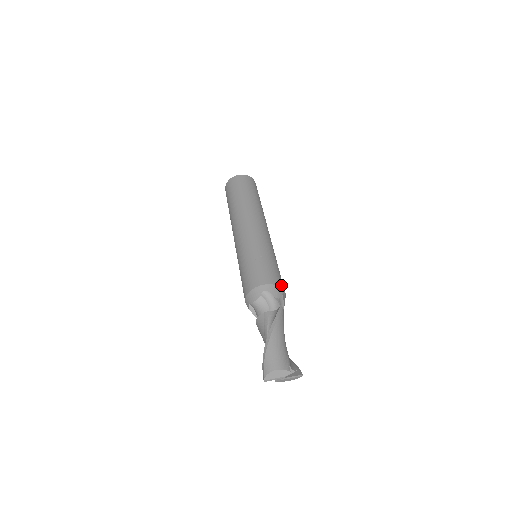
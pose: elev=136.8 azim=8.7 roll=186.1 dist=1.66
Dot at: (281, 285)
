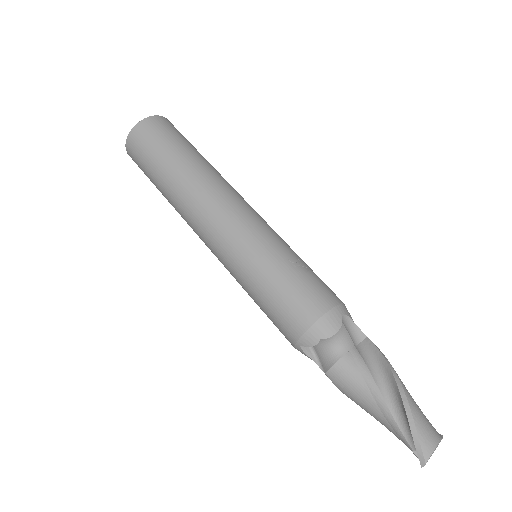
Dot at: occluded
